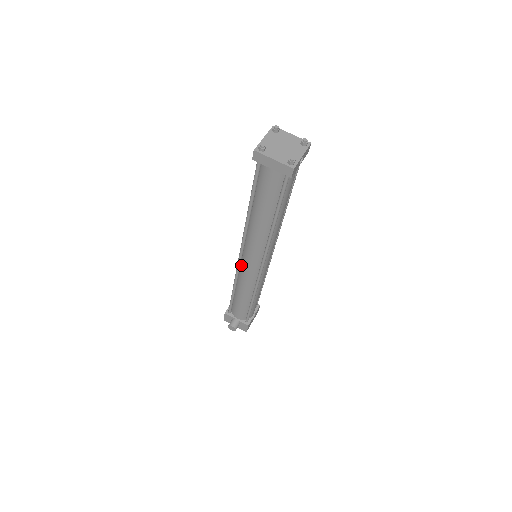
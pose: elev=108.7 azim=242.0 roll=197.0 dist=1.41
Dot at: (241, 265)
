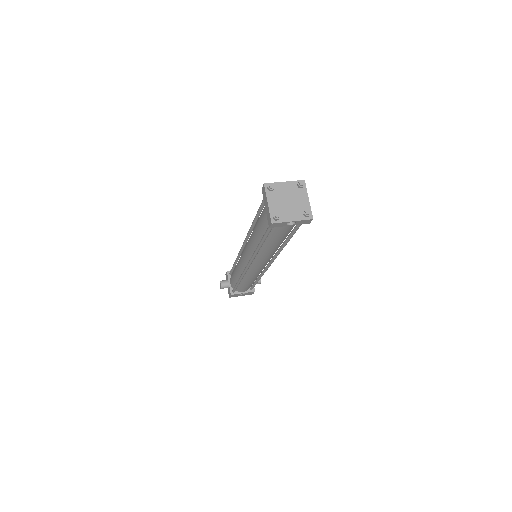
Dot at: occluded
